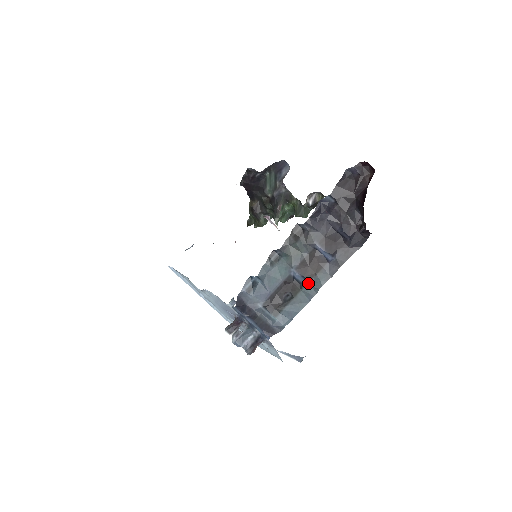
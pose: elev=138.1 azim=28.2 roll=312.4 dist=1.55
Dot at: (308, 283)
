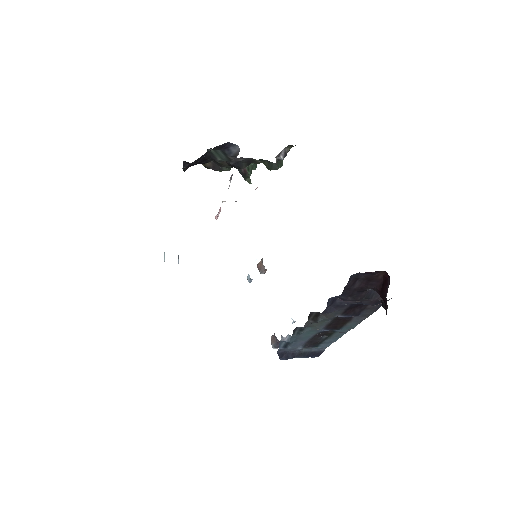
Dot at: (340, 330)
